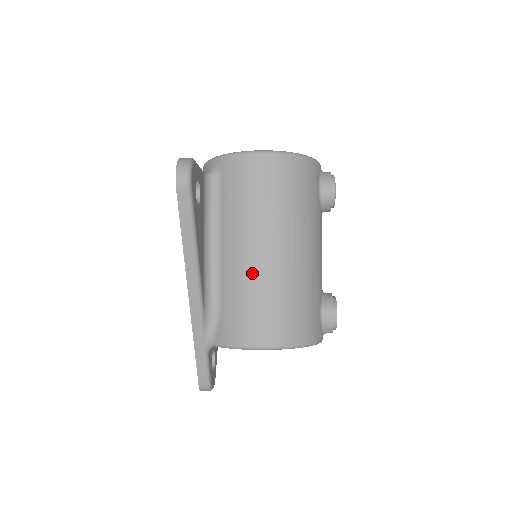
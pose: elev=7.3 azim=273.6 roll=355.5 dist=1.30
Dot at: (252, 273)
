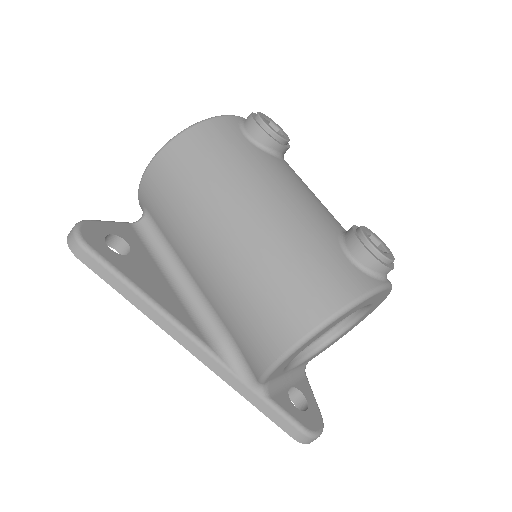
Dot at: (224, 277)
